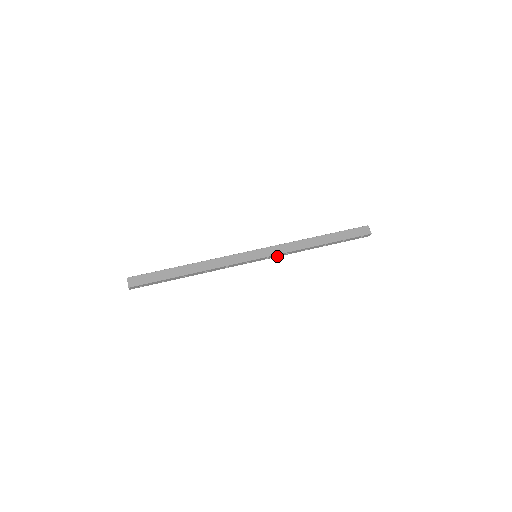
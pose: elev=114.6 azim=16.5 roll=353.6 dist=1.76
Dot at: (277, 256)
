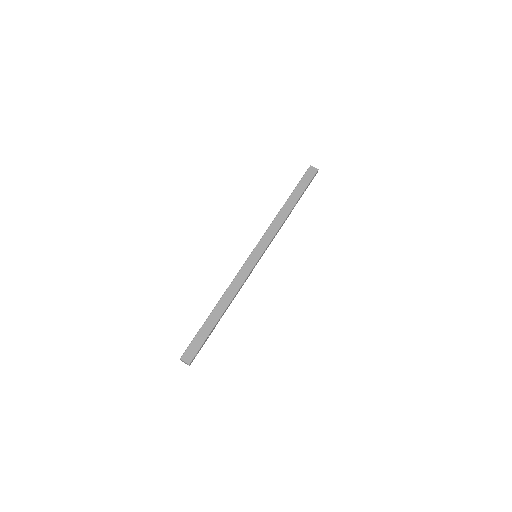
Dot at: (270, 243)
